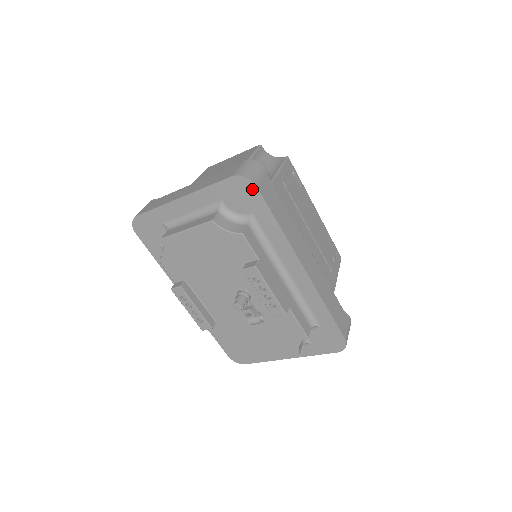
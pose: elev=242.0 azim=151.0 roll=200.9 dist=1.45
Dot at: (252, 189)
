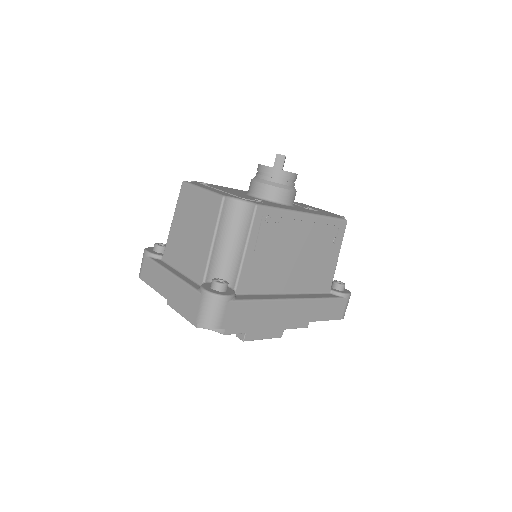
Dot at: (217, 326)
